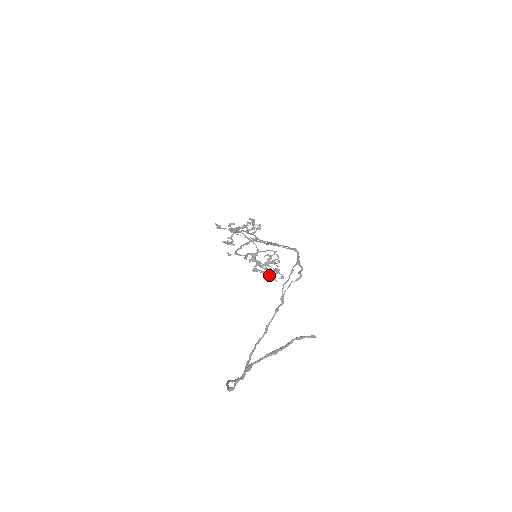
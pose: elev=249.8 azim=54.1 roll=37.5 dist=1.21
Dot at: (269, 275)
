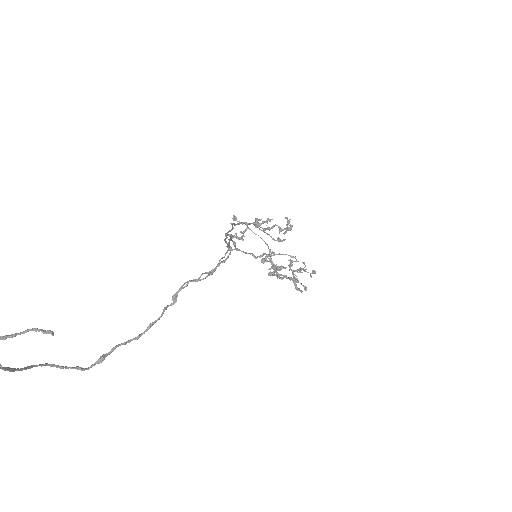
Dot at: (295, 284)
